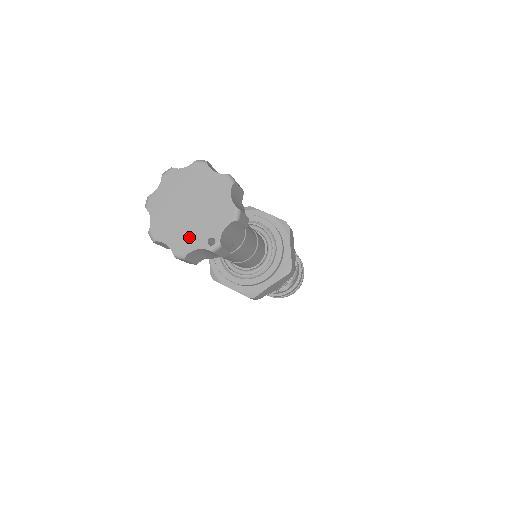
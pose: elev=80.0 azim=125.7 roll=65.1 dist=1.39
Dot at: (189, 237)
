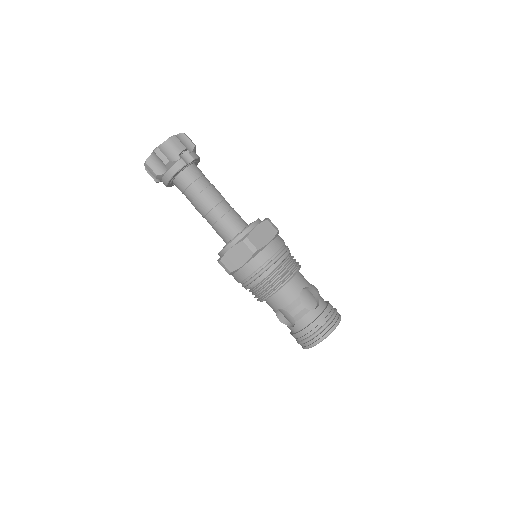
Dot at: occluded
